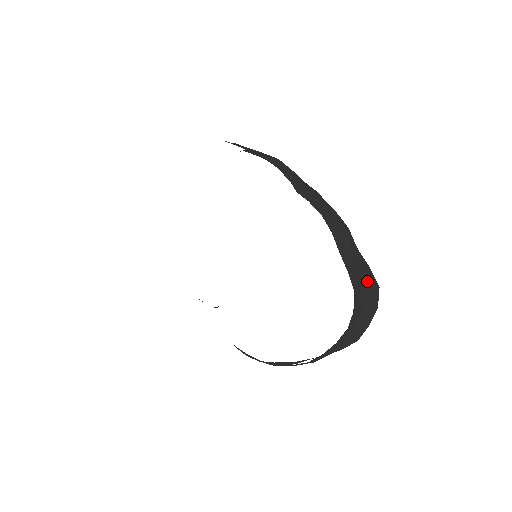
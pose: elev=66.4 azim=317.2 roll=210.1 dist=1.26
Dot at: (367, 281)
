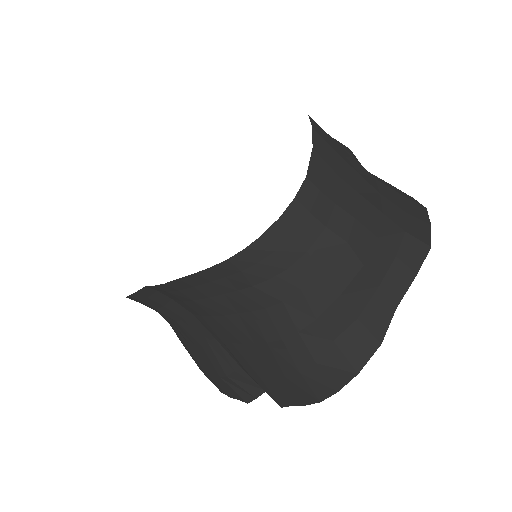
Dot at: occluded
